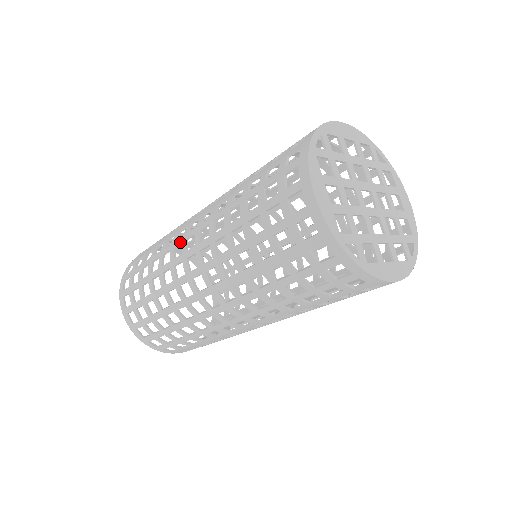
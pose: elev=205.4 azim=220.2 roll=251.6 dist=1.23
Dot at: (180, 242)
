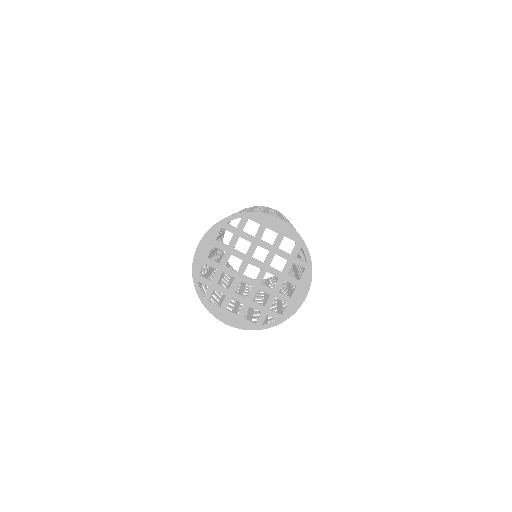
Dot at: occluded
